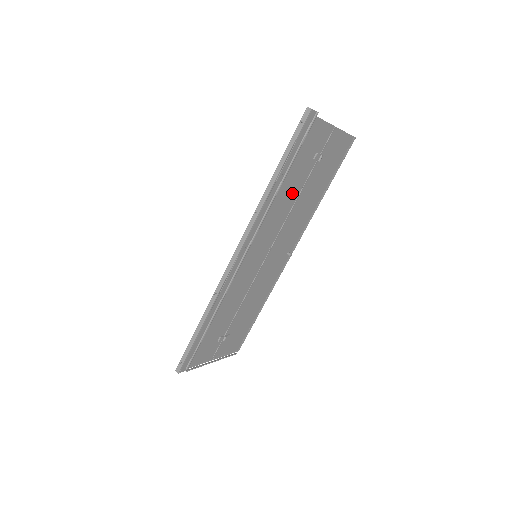
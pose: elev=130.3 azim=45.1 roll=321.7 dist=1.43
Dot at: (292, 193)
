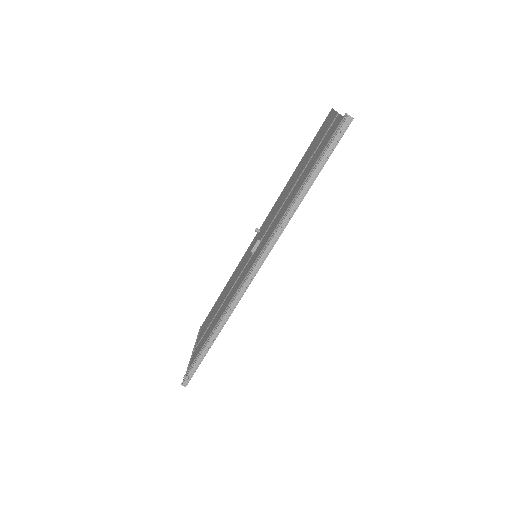
Dot at: occluded
